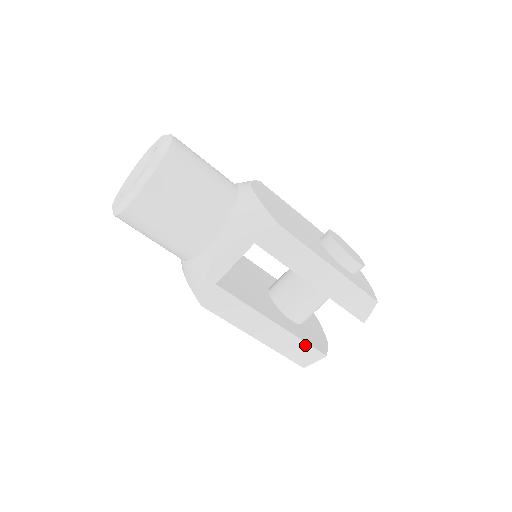
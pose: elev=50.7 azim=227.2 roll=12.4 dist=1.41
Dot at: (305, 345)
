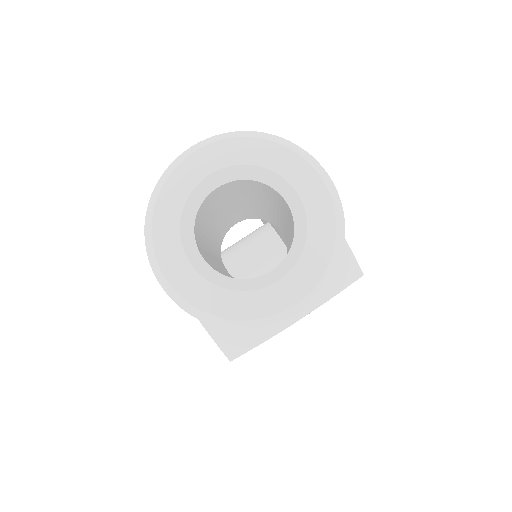
Dot at: occluded
